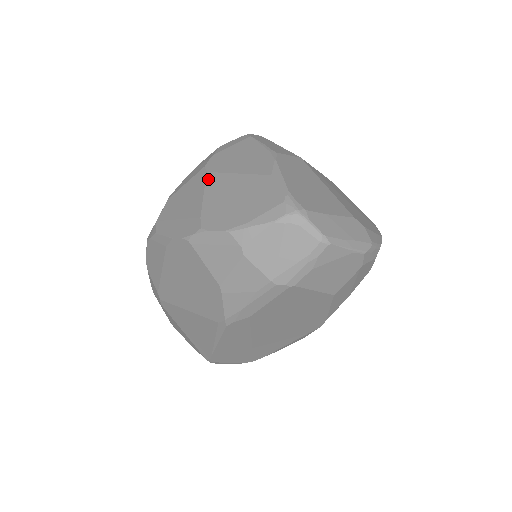
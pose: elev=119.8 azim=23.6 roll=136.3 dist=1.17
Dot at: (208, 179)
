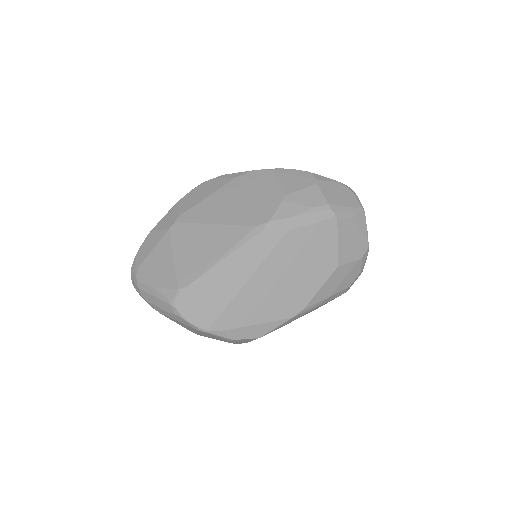
Dot at: occluded
